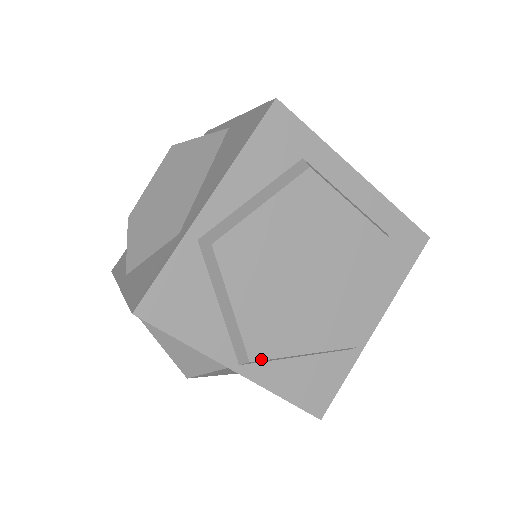
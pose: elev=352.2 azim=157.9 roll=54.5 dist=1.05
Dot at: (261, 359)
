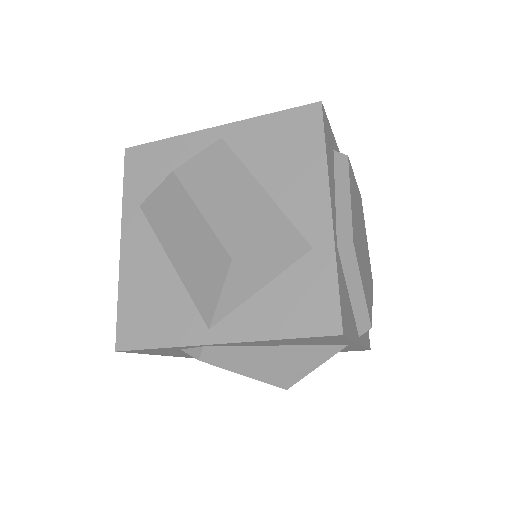
Dot at: (371, 322)
